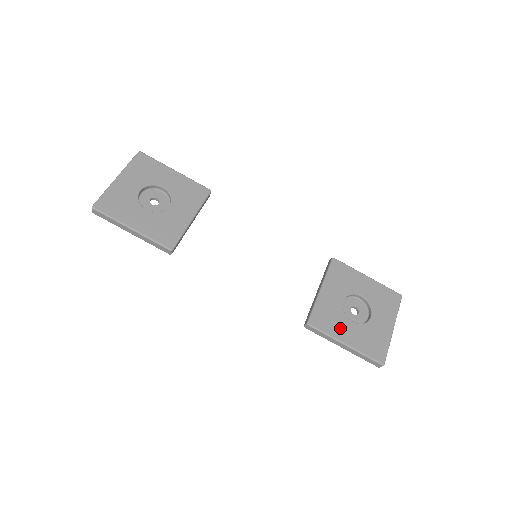
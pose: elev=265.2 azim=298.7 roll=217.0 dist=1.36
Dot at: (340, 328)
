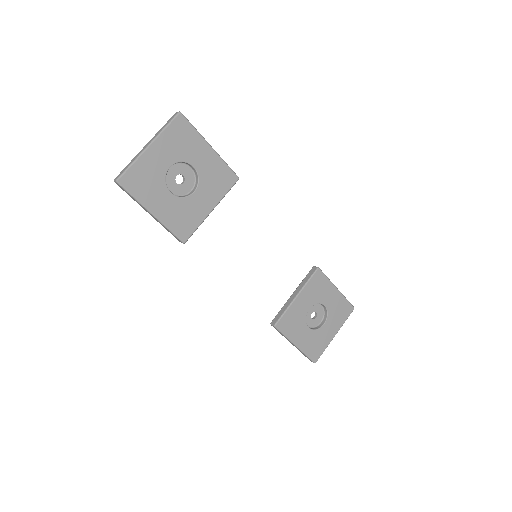
Dot at: (297, 332)
